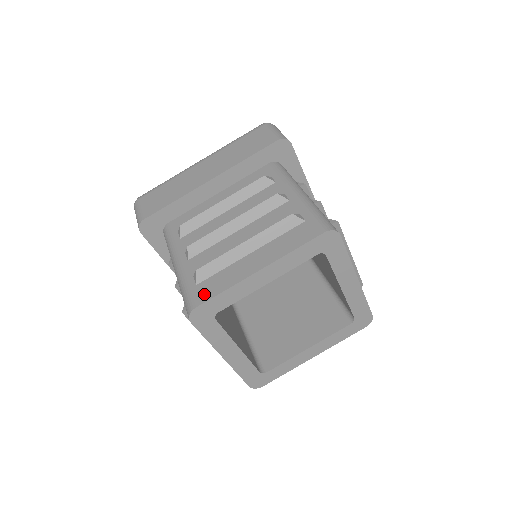
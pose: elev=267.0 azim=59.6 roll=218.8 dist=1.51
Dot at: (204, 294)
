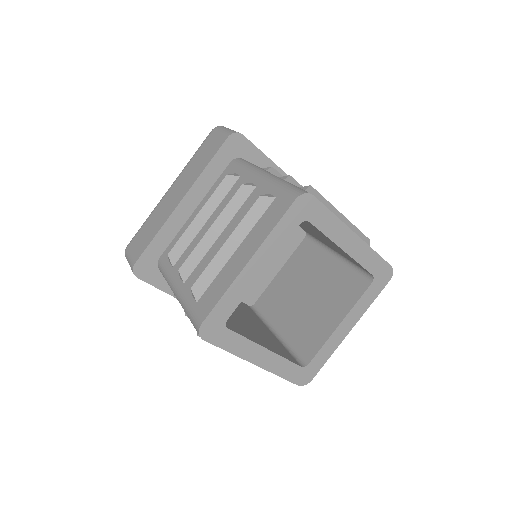
Dot at: (205, 307)
